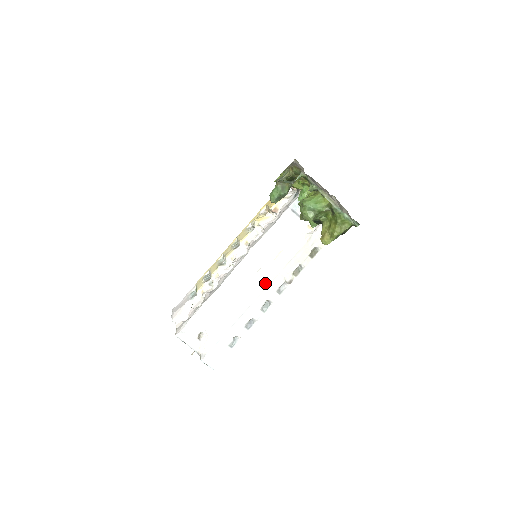
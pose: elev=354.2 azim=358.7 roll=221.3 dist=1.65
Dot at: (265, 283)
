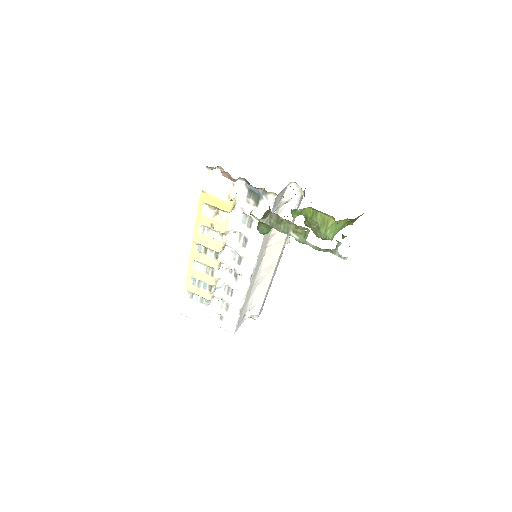
Dot at: (276, 261)
